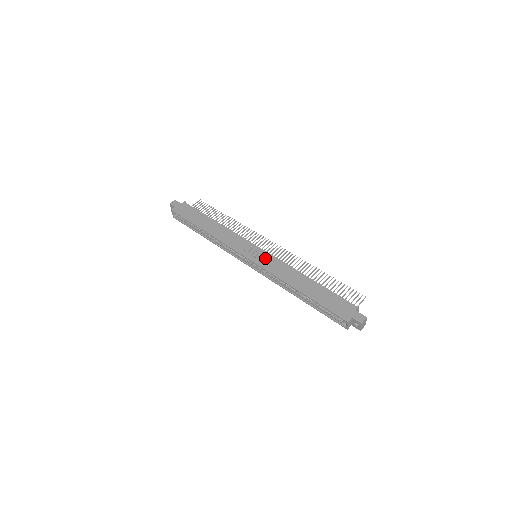
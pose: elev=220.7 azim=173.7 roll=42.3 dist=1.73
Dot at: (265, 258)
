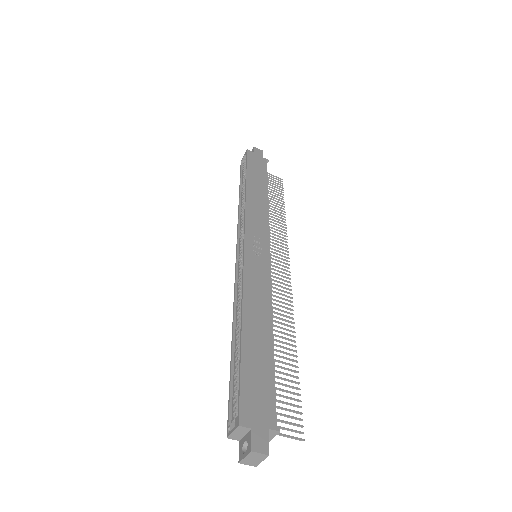
Dot at: (260, 263)
